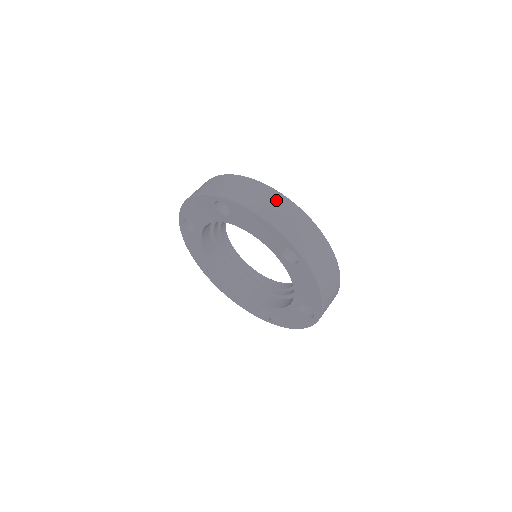
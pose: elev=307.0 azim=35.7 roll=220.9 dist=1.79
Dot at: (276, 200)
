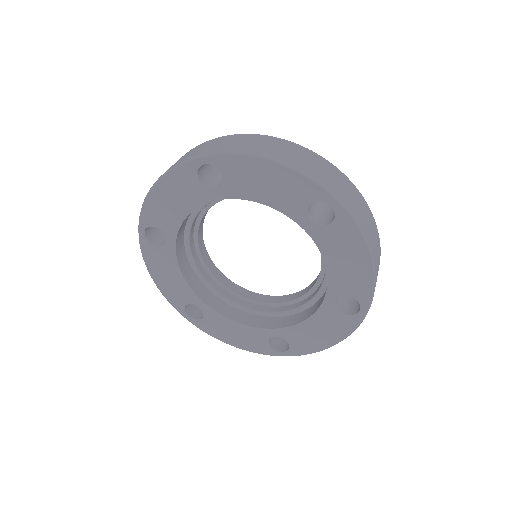
Dot at: (283, 145)
